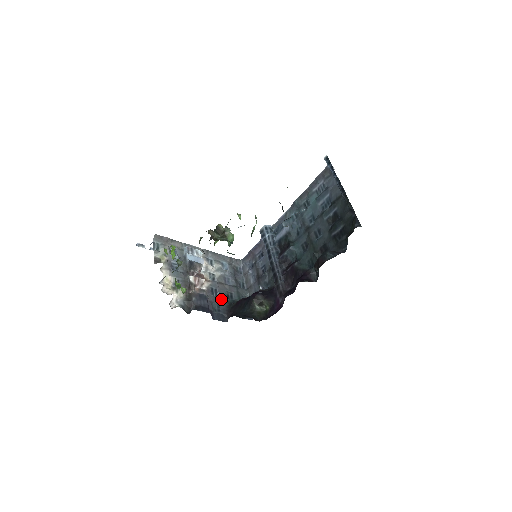
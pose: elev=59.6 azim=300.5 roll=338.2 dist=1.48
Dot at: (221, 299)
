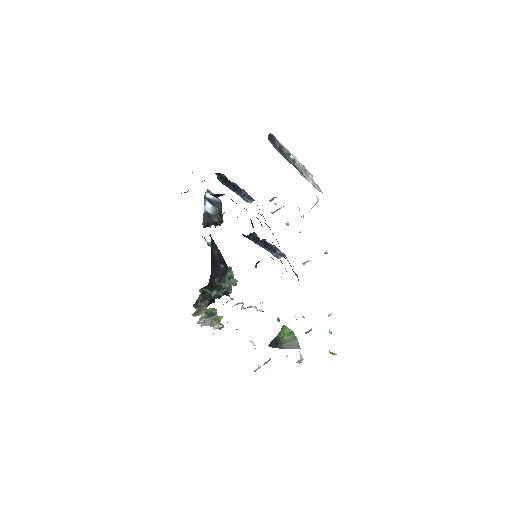
Dot at: occluded
